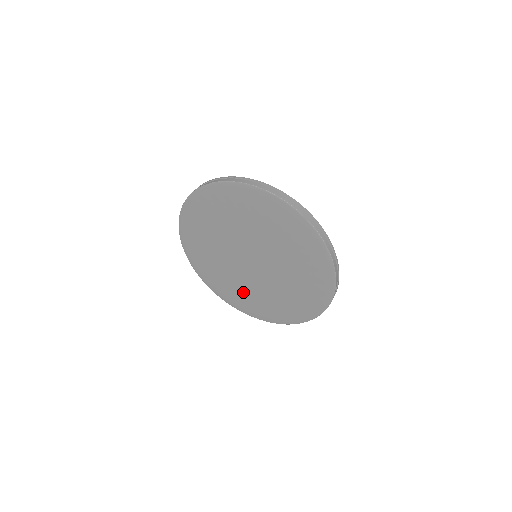
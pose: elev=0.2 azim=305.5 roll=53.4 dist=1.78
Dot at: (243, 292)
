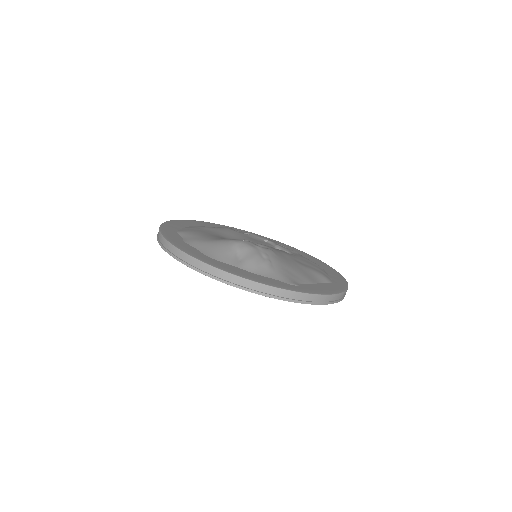
Dot at: occluded
